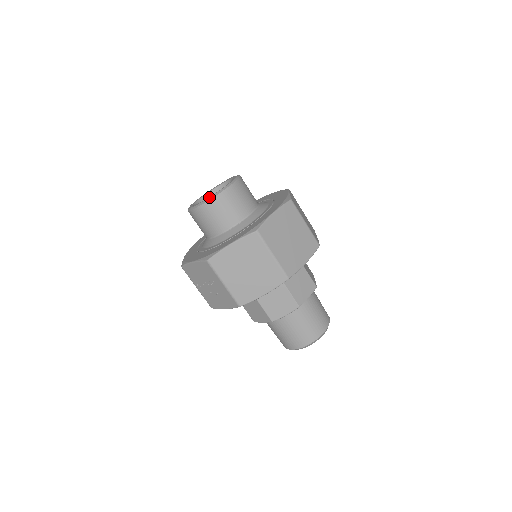
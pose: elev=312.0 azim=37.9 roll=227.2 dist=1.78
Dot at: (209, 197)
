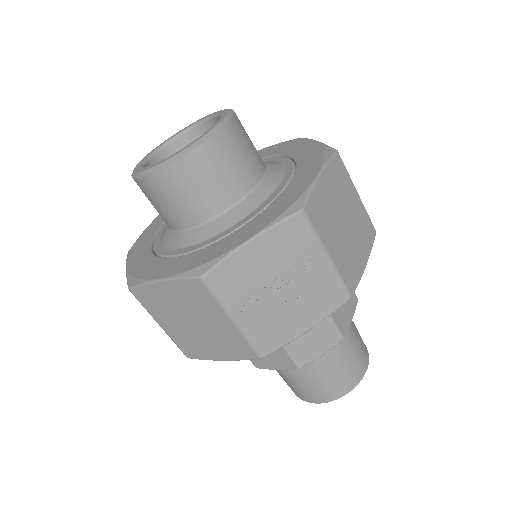
Dot at: (220, 121)
